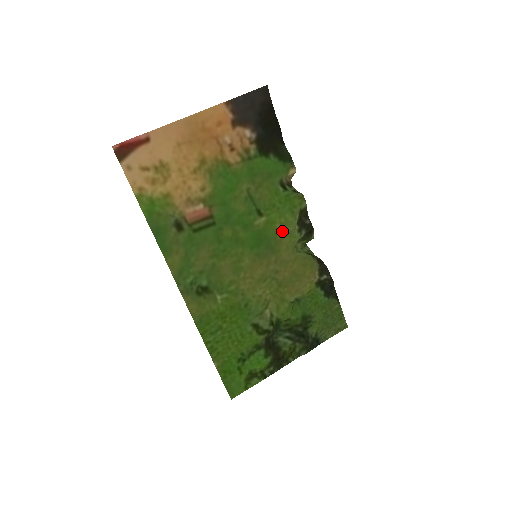
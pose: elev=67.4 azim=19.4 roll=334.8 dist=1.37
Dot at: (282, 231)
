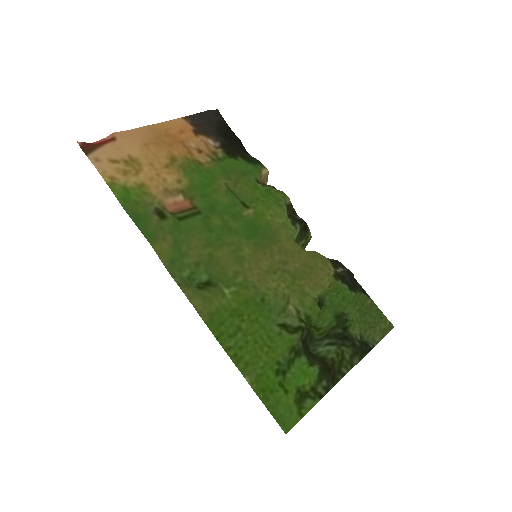
Dot at: (275, 223)
